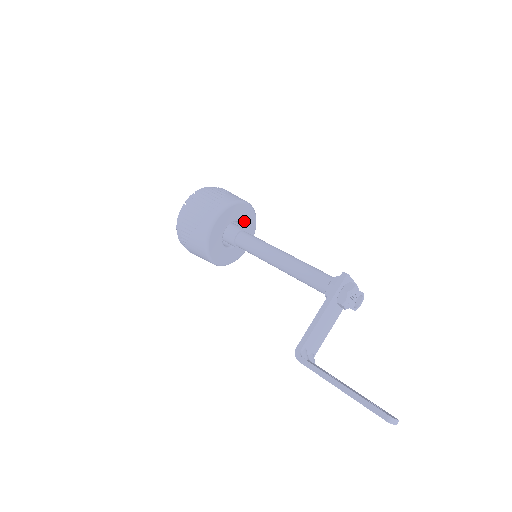
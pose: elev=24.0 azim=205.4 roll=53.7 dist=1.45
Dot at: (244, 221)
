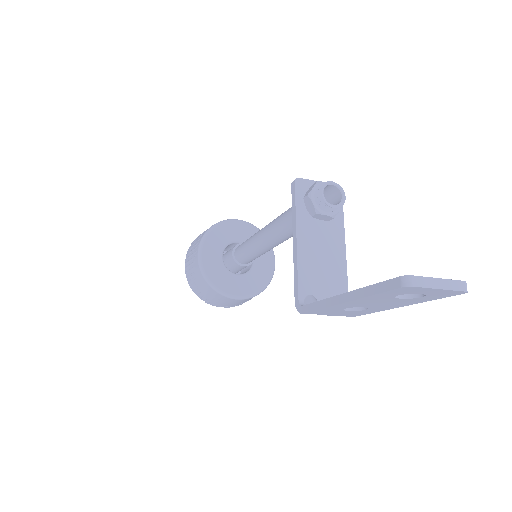
Dot at: (242, 238)
